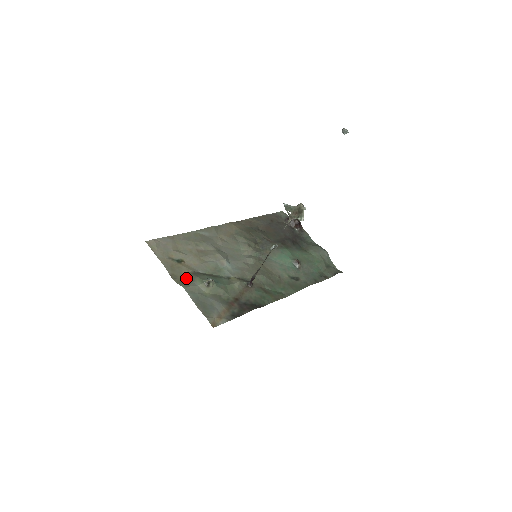
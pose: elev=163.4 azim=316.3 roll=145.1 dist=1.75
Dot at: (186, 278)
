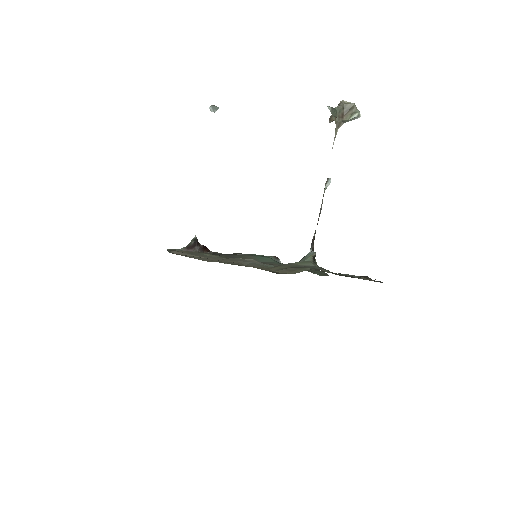
Dot at: (288, 268)
